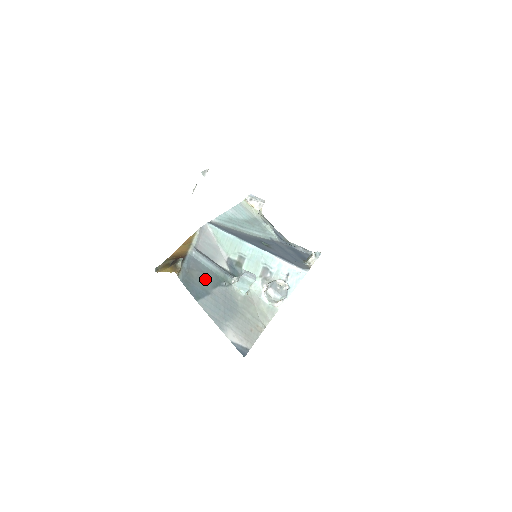
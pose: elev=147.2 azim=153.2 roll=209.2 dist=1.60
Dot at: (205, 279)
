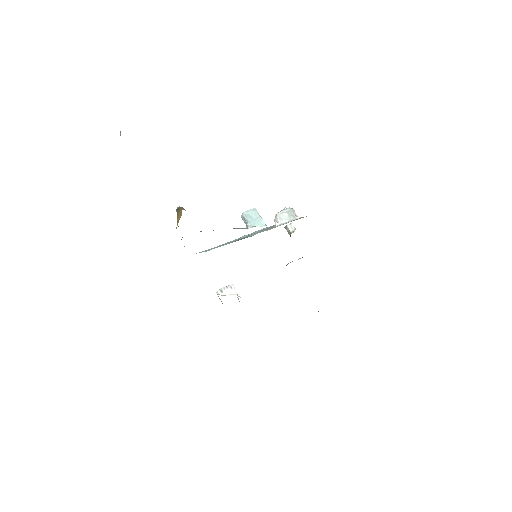
Dot at: occluded
